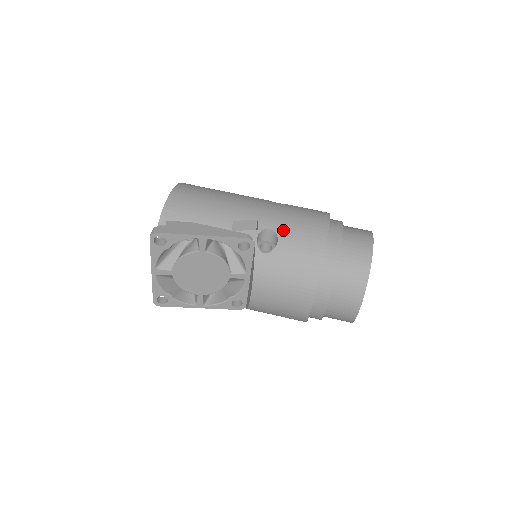
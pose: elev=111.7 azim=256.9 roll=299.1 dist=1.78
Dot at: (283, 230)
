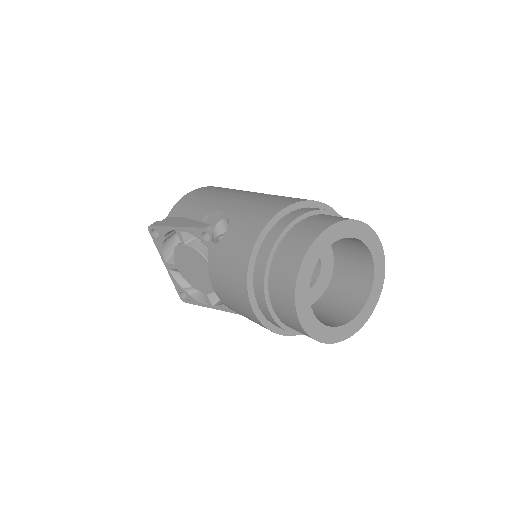
Dot at: (236, 218)
